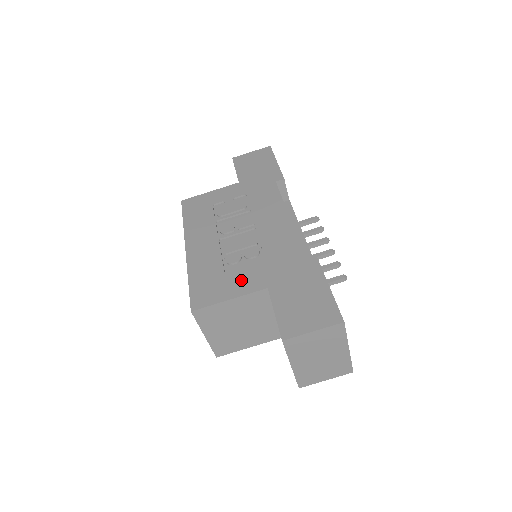
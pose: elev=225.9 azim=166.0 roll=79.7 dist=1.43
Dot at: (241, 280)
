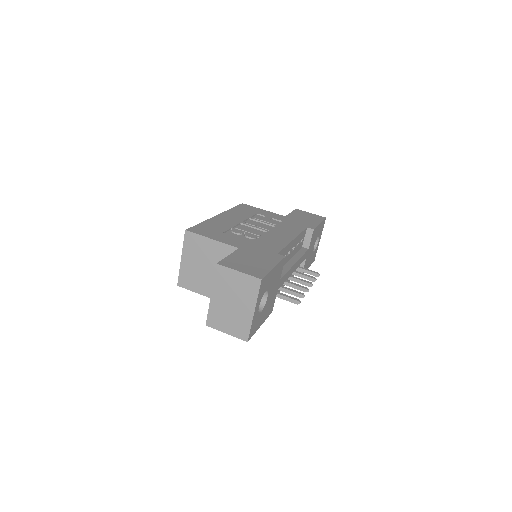
Dot at: (229, 238)
